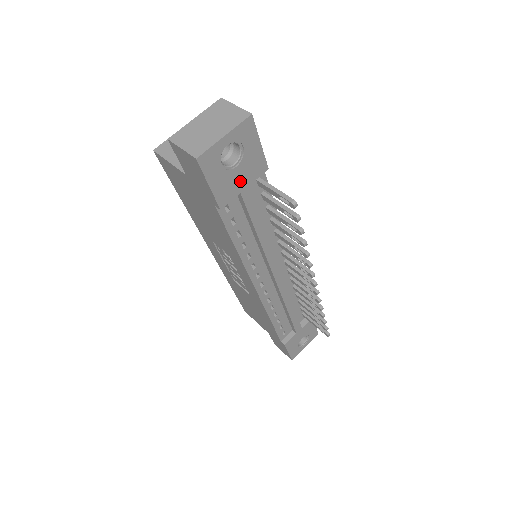
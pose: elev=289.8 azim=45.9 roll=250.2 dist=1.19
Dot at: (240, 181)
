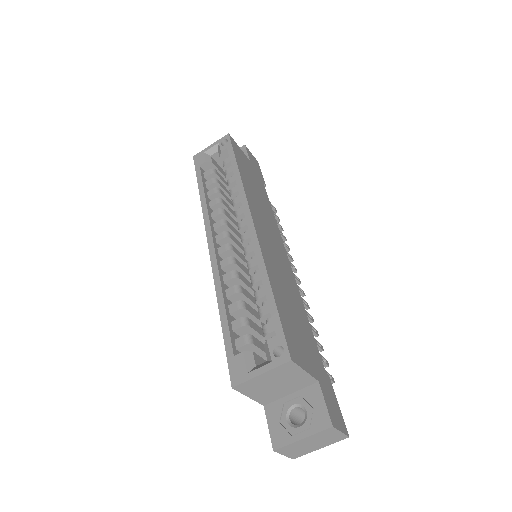
Dot at: occluded
